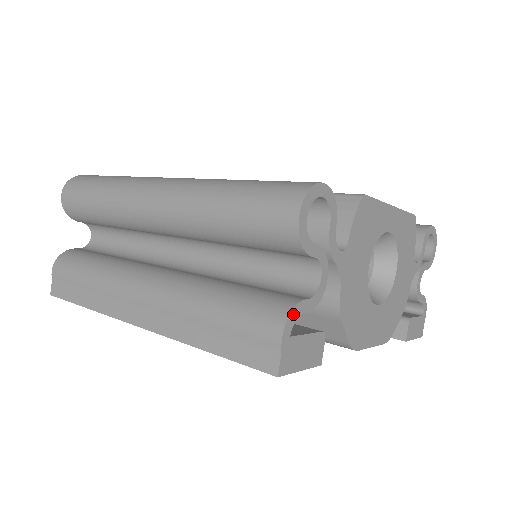
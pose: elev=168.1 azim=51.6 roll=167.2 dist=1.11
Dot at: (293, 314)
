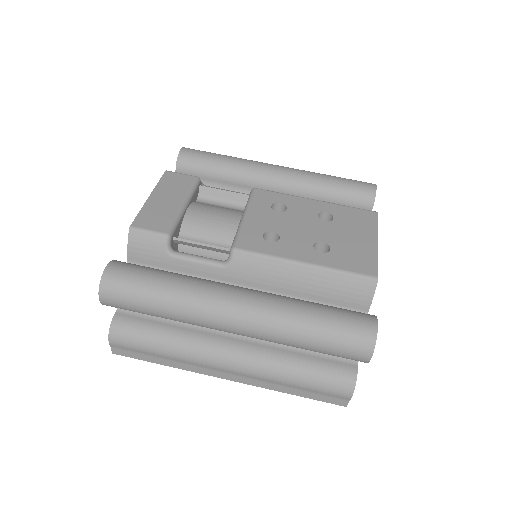
Dot at: (355, 383)
